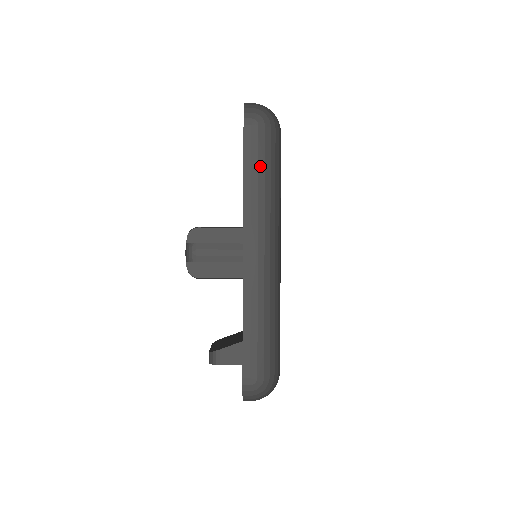
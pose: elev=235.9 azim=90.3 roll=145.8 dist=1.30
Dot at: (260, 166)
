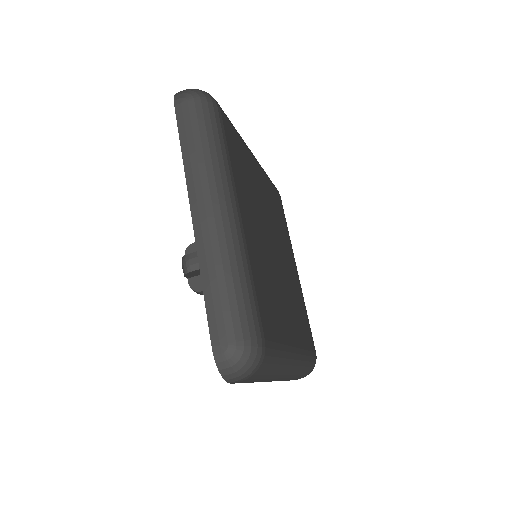
Dot at: (195, 134)
